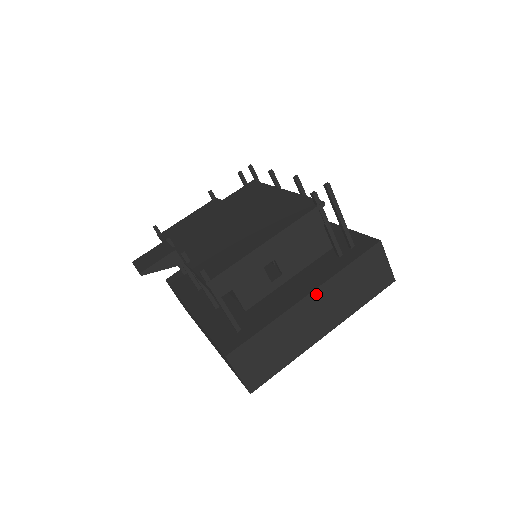
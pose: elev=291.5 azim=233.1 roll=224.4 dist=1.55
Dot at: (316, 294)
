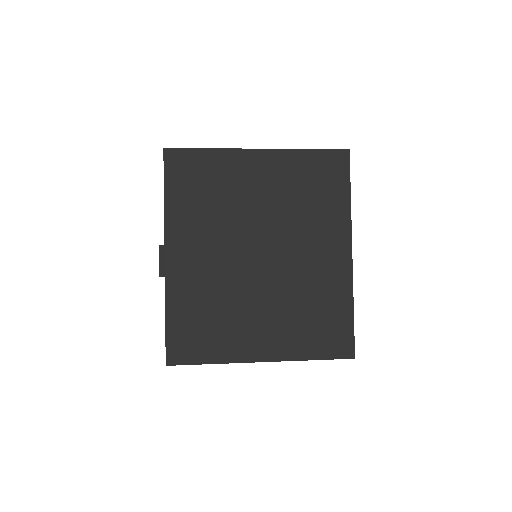
Dot at: occluded
